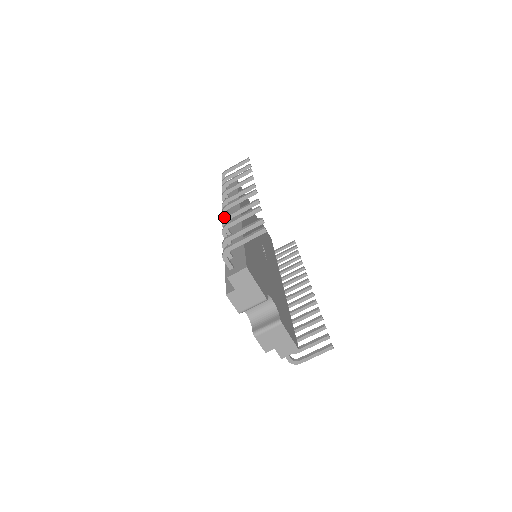
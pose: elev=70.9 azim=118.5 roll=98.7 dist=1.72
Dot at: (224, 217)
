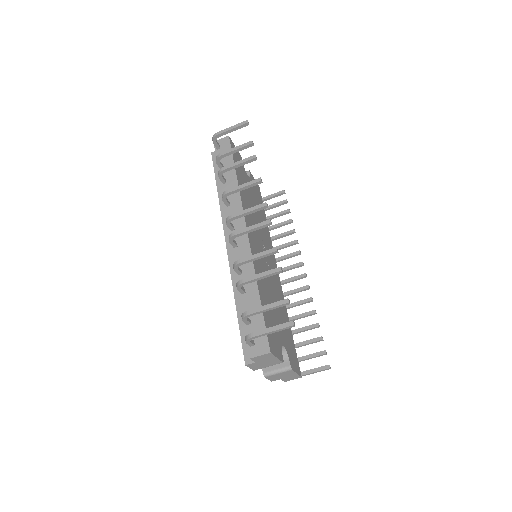
Dot at: (236, 261)
